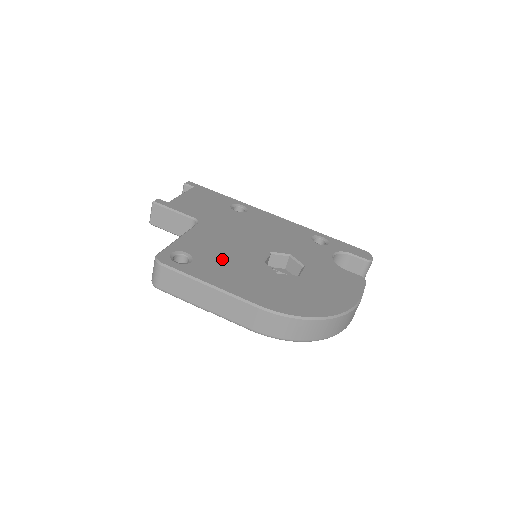
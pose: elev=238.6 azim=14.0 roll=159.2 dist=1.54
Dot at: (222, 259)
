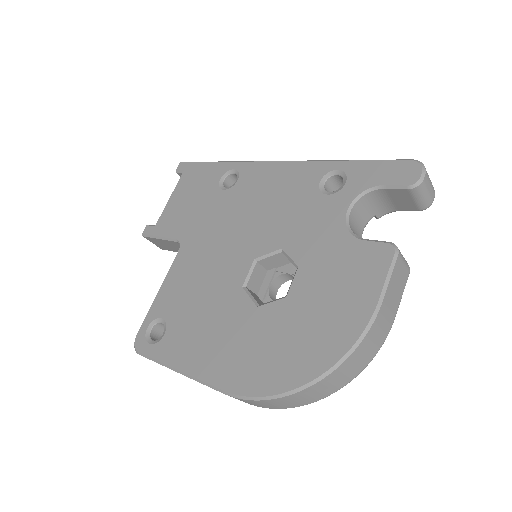
Dot at: (195, 311)
